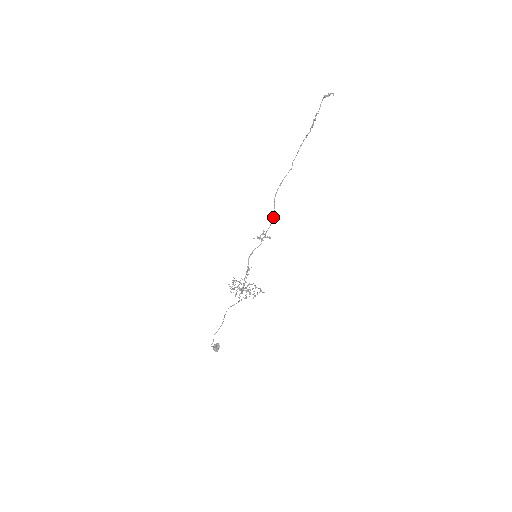
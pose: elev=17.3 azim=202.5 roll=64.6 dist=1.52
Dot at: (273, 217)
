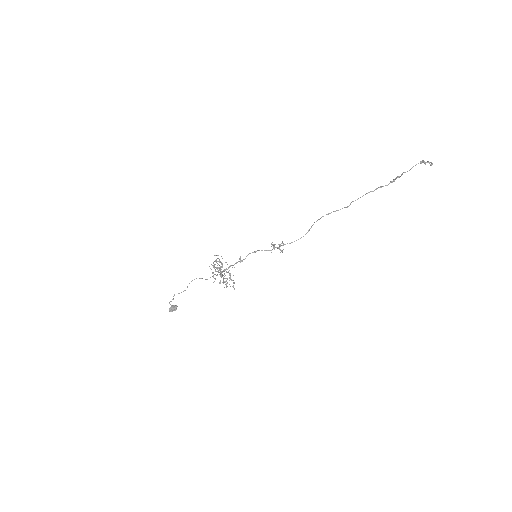
Dot at: occluded
